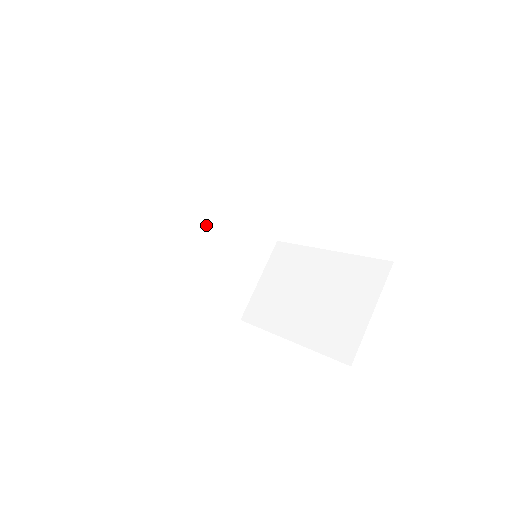
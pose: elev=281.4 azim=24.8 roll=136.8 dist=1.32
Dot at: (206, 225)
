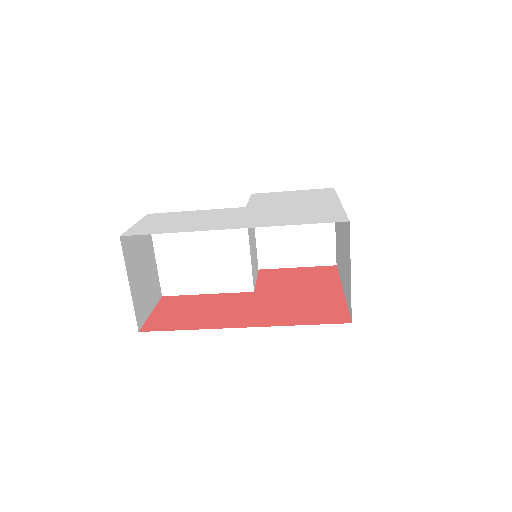
Dot at: (216, 250)
